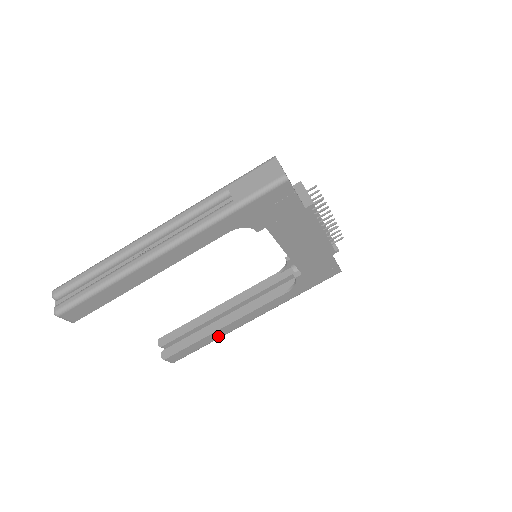
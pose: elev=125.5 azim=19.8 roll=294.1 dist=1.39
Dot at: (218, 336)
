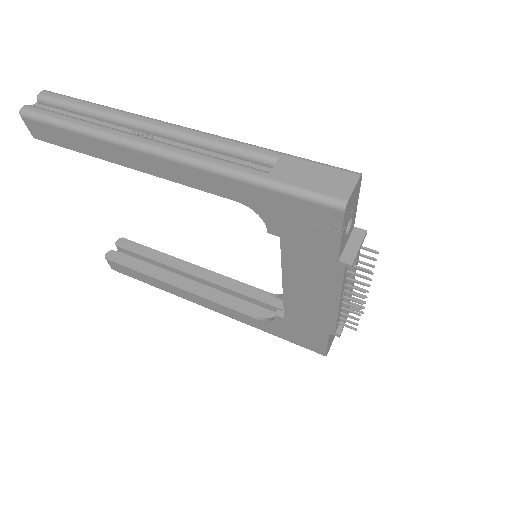
Dot at: (166, 289)
